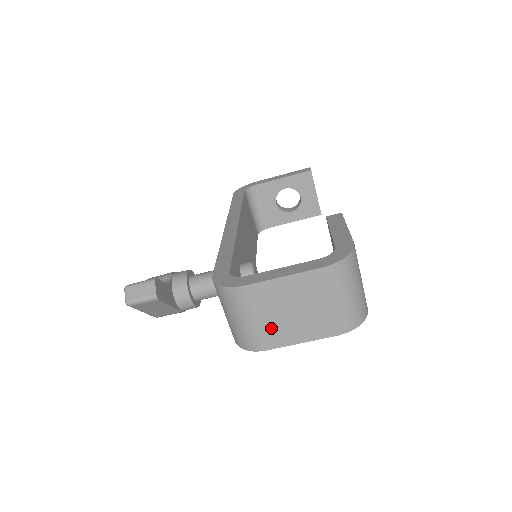
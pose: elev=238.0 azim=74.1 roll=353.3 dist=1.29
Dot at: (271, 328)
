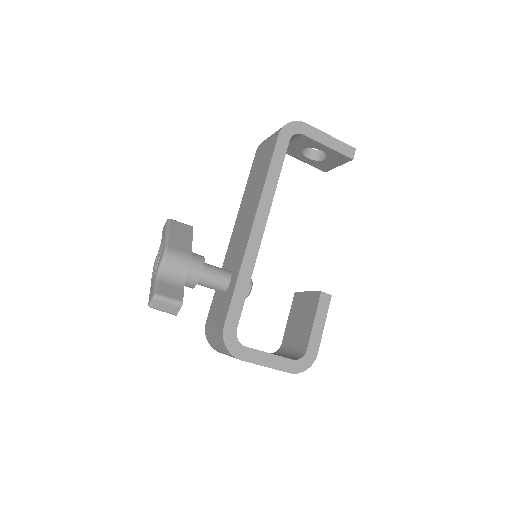
Dot at: occluded
